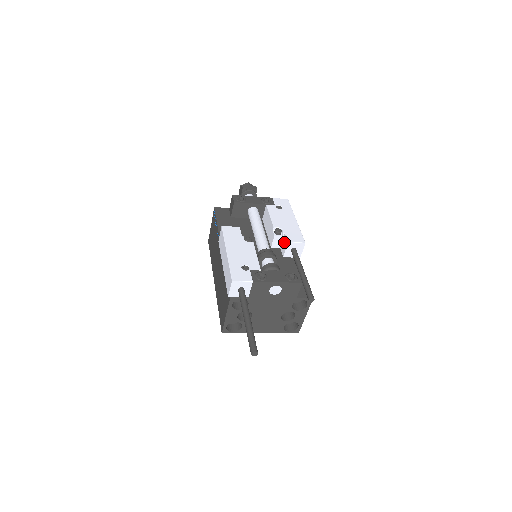
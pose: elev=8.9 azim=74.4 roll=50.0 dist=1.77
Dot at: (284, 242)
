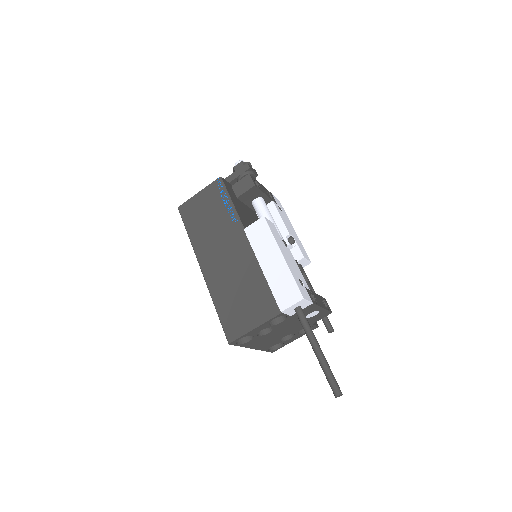
Dot at: (294, 254)
